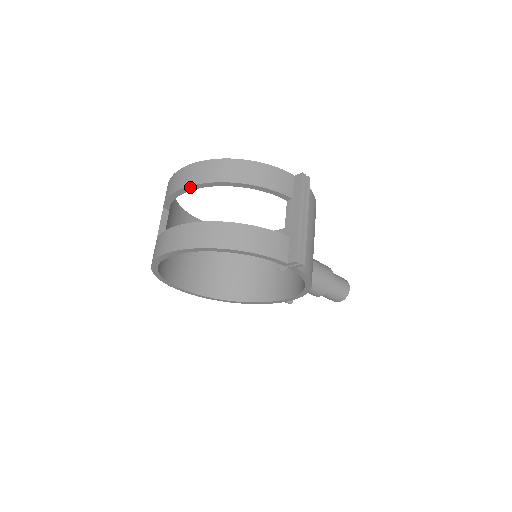
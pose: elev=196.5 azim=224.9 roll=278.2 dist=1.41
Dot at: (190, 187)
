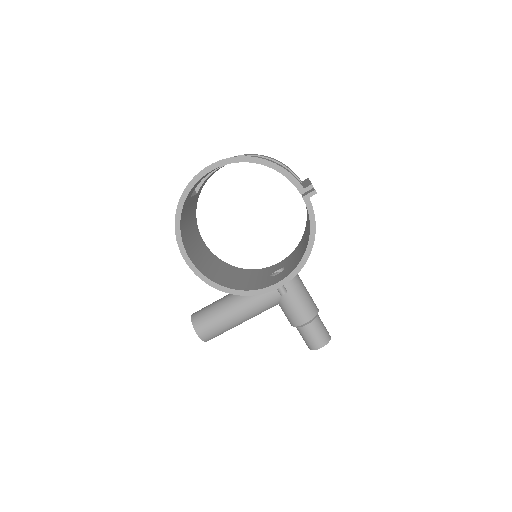
Dot at: occluded
